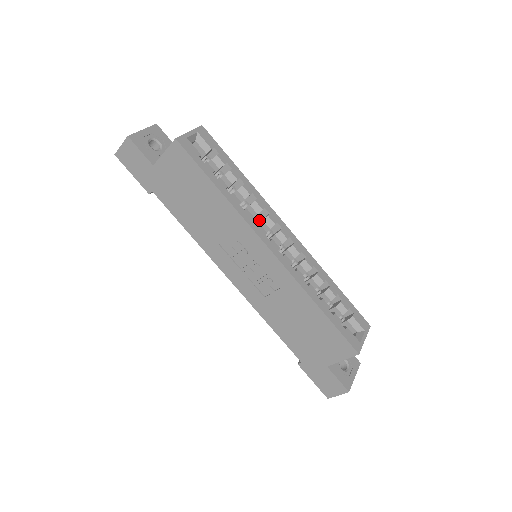
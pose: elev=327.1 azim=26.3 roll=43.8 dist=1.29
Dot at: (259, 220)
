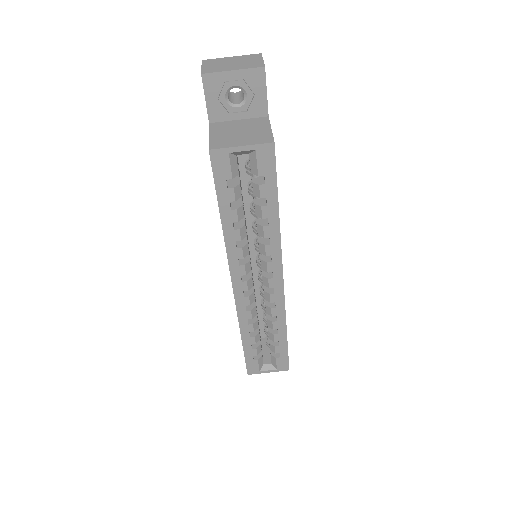
Dot at: (262, 254)
